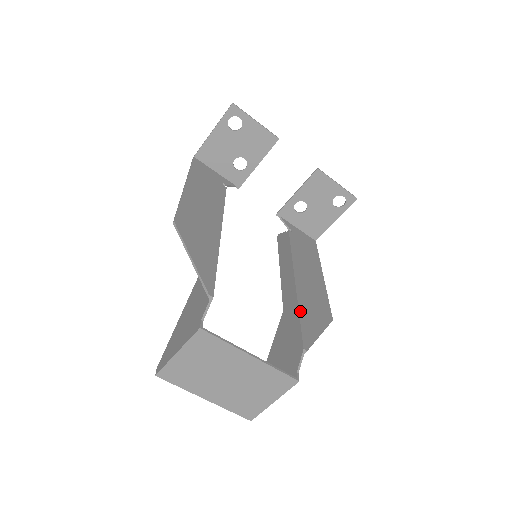
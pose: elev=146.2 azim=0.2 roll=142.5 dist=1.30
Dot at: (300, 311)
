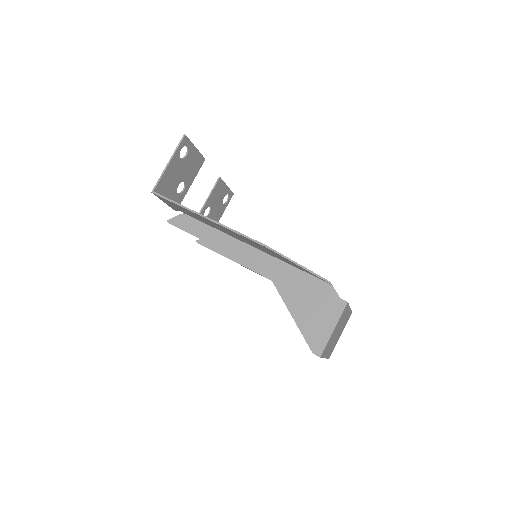
Dot at: occluded
